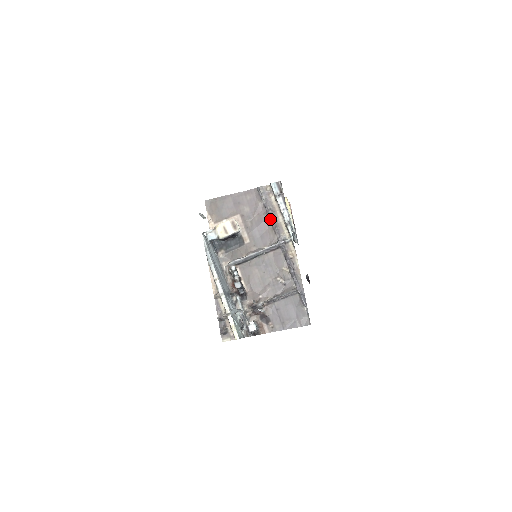
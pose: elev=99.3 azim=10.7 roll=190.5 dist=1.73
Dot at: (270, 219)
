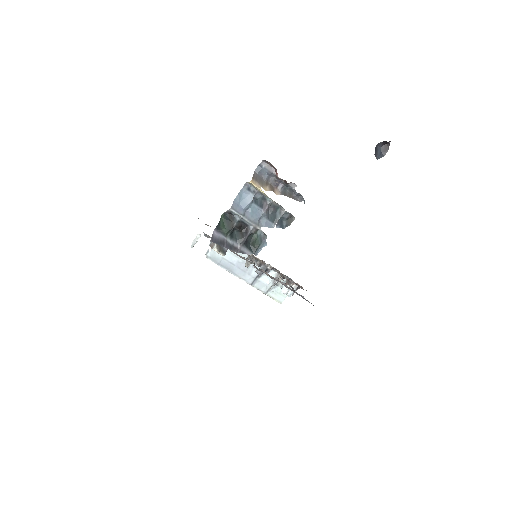
Dot at: occluded
